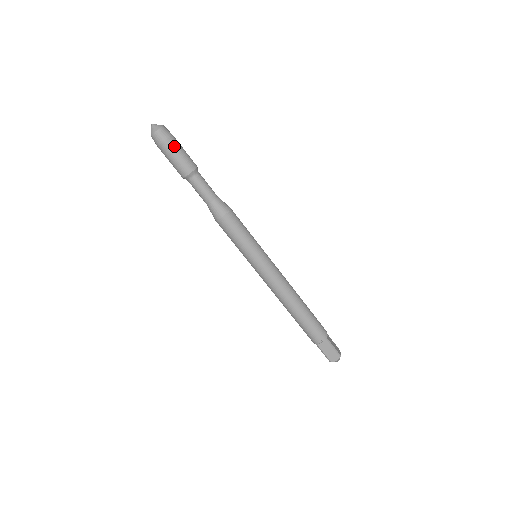
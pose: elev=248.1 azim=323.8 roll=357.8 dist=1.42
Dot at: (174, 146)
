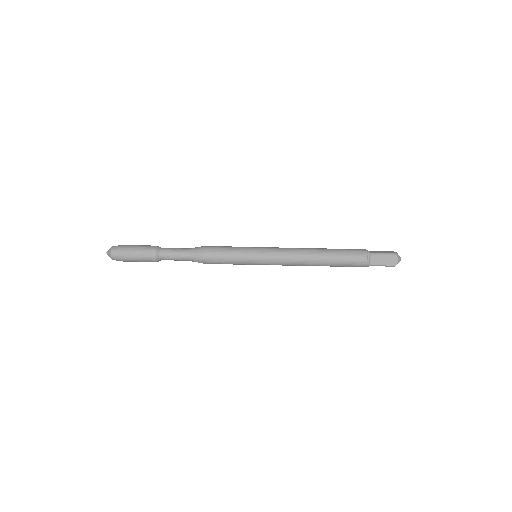
Dot at: (130, 250)
